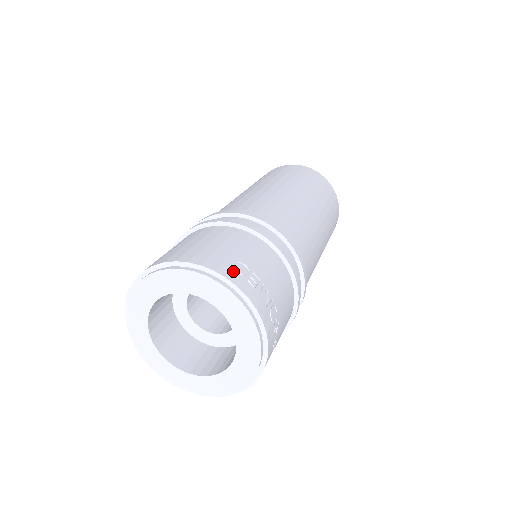
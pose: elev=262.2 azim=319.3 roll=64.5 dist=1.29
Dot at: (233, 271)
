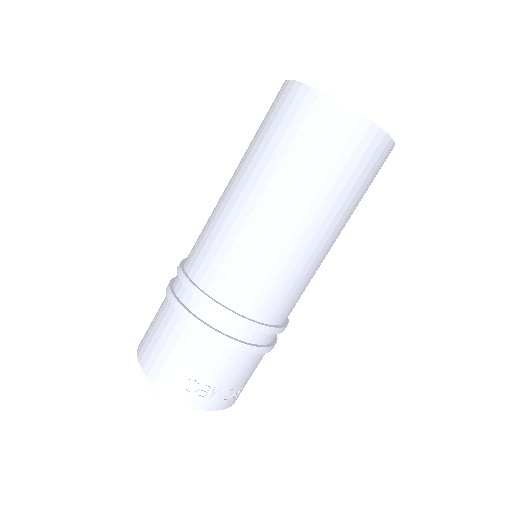
Dot at: (185, 392)
